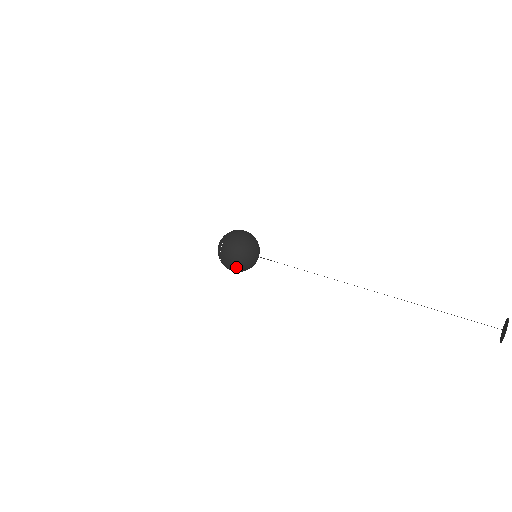
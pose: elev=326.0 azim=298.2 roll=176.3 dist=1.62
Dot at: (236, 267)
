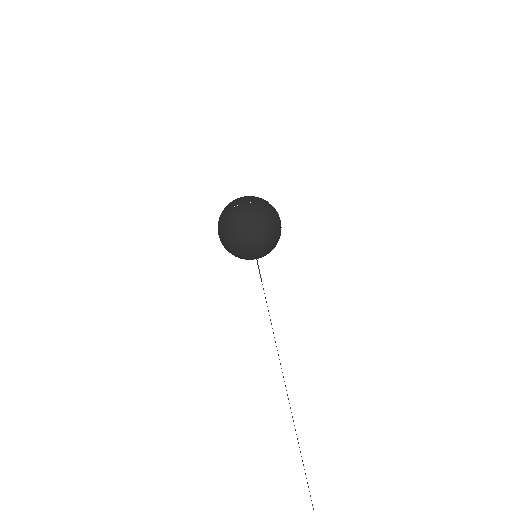
Dot at: occluded
